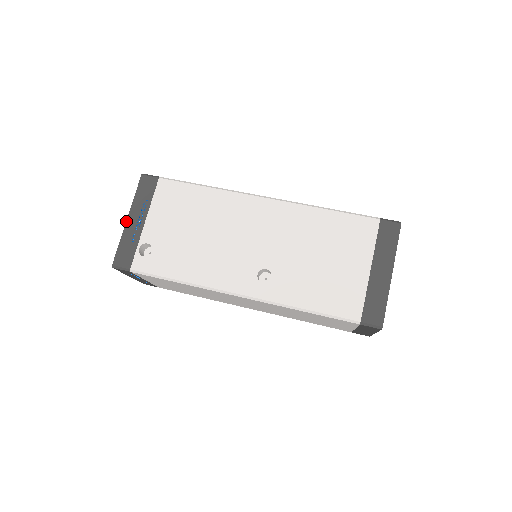
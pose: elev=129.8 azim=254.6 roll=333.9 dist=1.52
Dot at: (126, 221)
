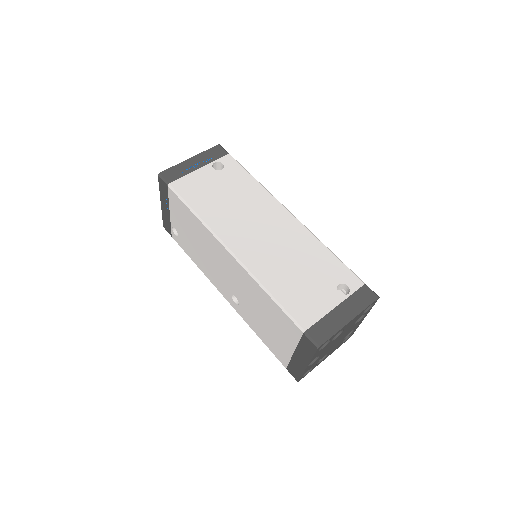
Dot at: (161, 204)
